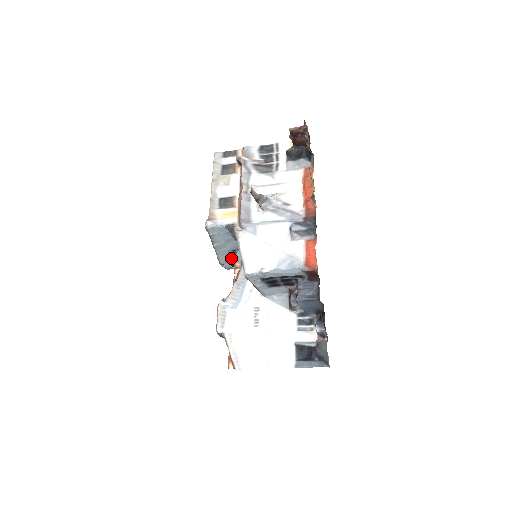
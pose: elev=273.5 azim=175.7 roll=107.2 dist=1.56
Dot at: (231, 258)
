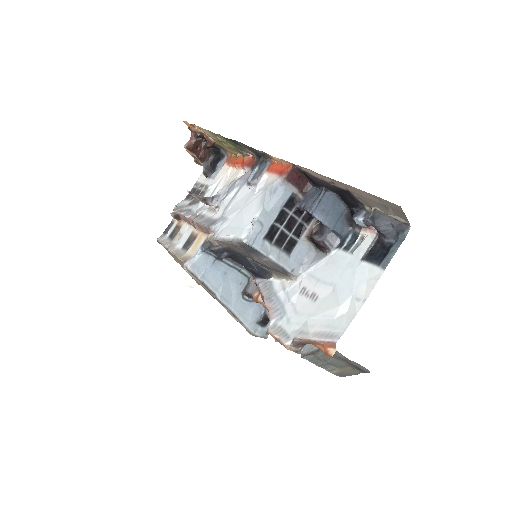
Dot at: (253, 312)
